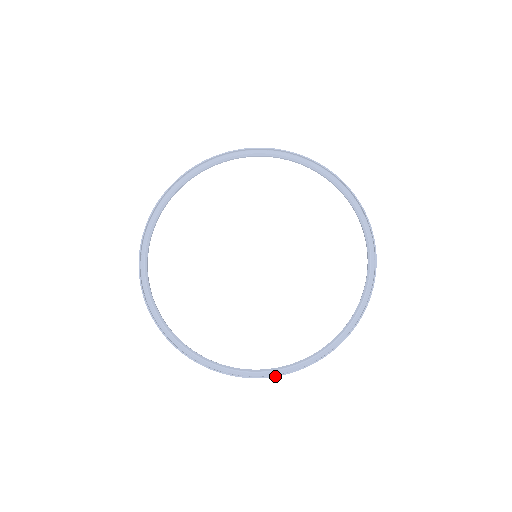
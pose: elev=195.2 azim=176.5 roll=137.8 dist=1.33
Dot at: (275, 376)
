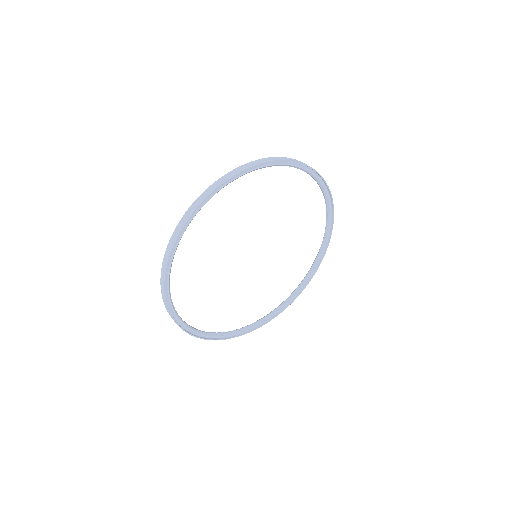
Dot at: occluded
